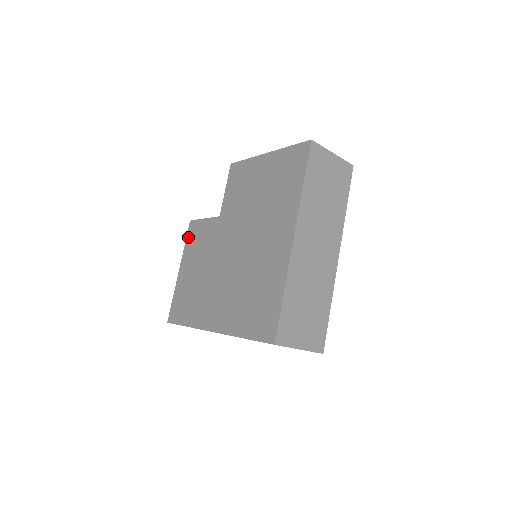
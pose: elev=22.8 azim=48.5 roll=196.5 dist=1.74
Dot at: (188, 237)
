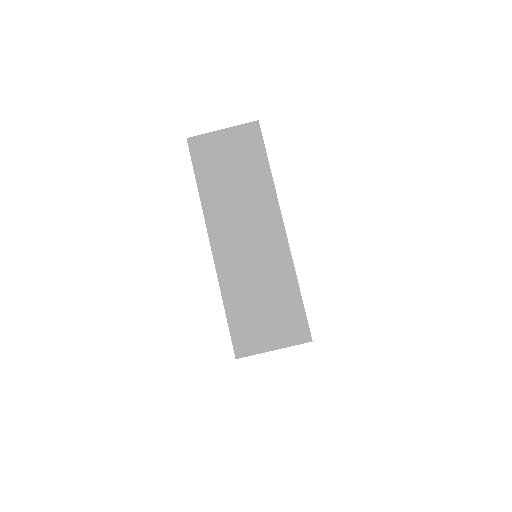
Dot at: occluded
